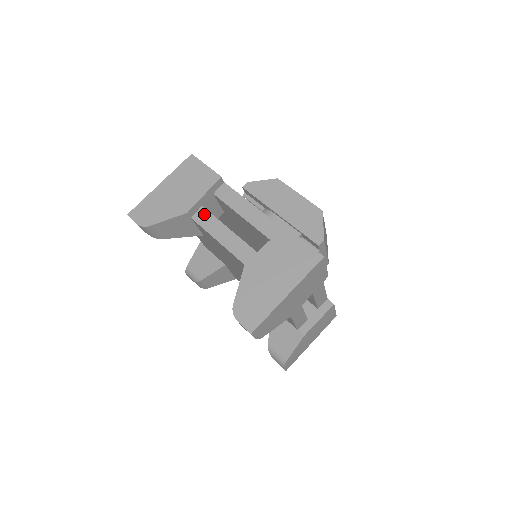
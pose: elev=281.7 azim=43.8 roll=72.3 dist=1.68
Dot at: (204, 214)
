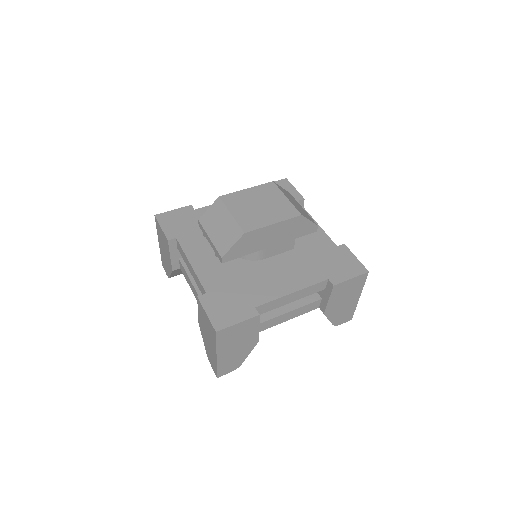
Dot at: (262, 326)
